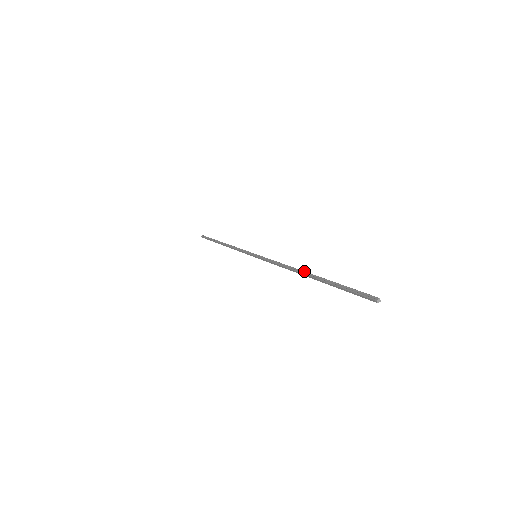
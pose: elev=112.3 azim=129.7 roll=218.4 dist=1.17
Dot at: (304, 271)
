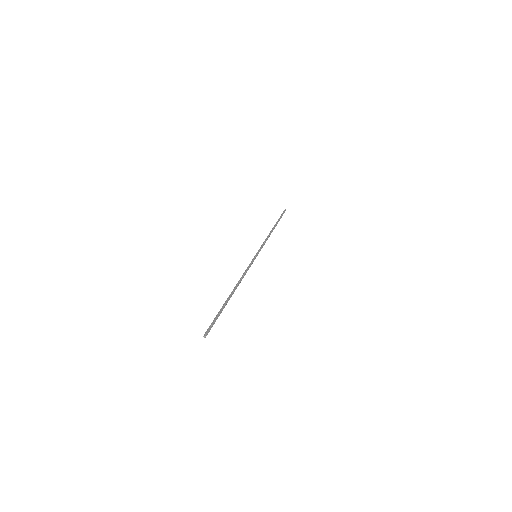
Dot at: (233, 290)
